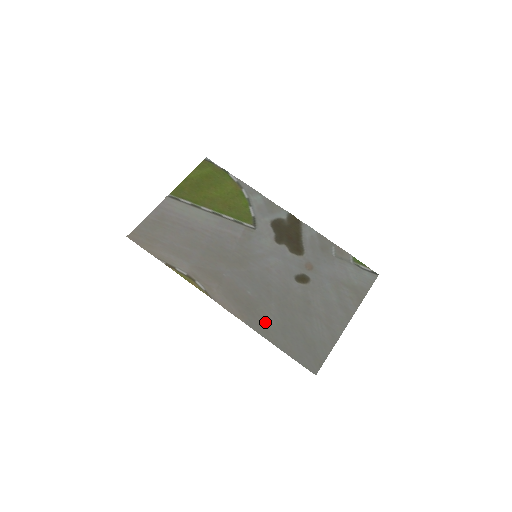
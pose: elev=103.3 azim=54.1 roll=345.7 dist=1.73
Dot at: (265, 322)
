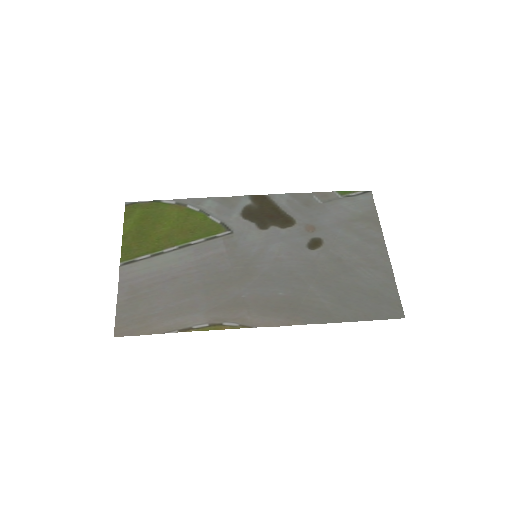
Dot at: (320, 308)
